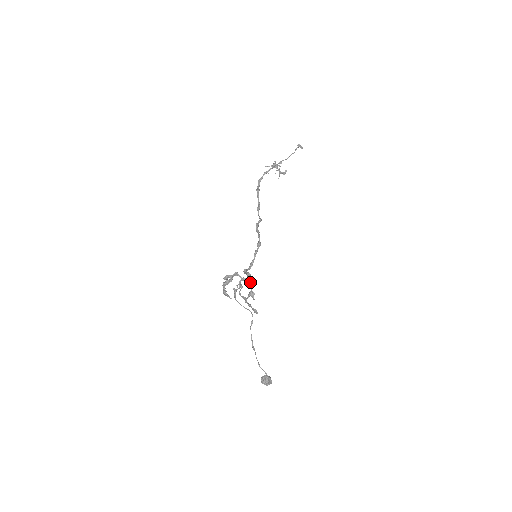
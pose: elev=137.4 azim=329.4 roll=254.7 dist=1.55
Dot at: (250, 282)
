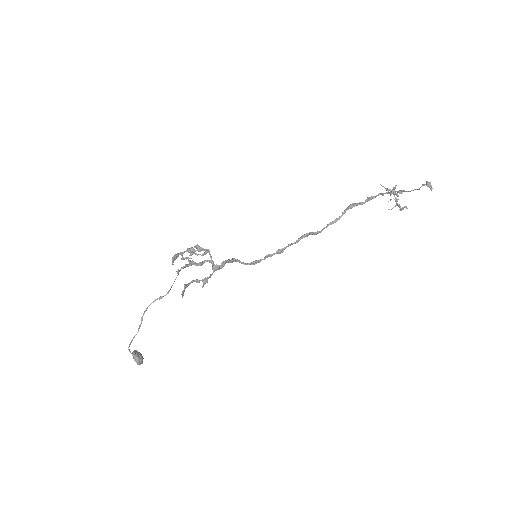
Dot at: (213, 269)
